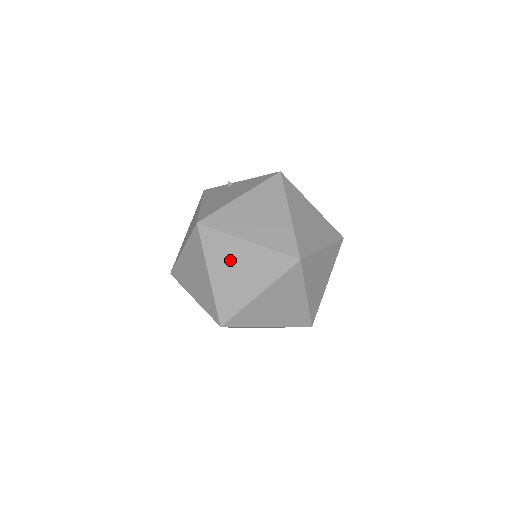
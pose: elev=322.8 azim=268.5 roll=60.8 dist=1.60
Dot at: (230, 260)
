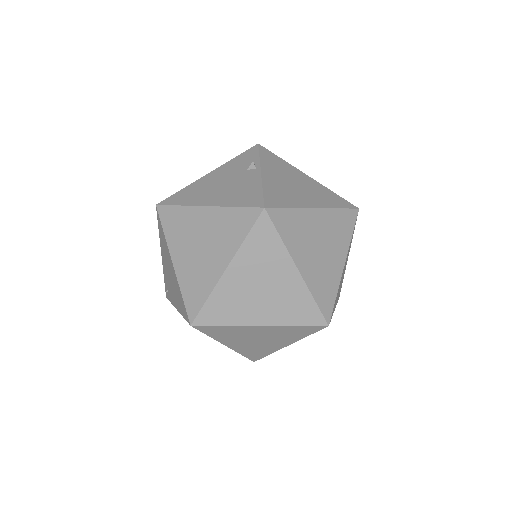
Dot at: (167, 261)
